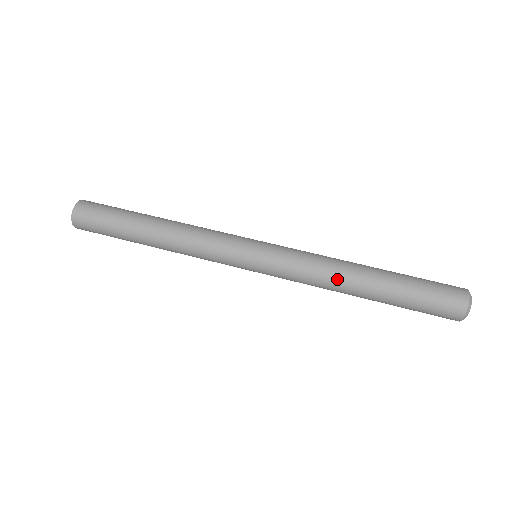
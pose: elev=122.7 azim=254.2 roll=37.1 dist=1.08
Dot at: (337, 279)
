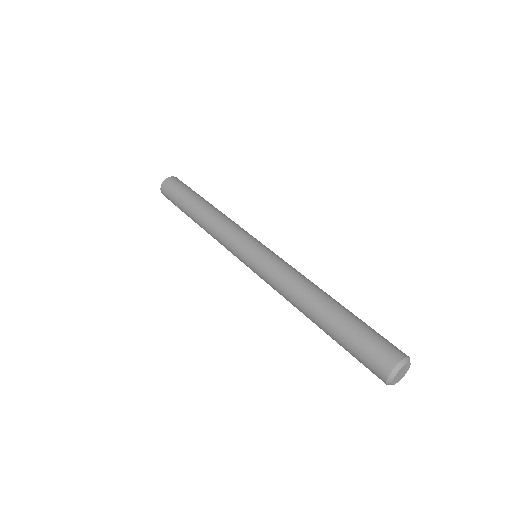
Dot at: (306, 285)
